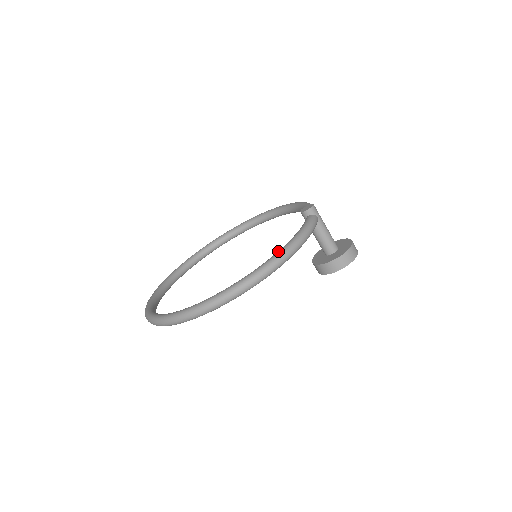
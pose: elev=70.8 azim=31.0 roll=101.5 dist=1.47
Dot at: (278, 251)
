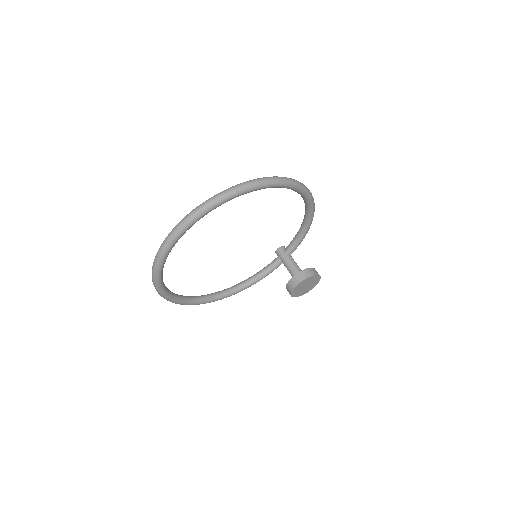
Dot at: occluded
